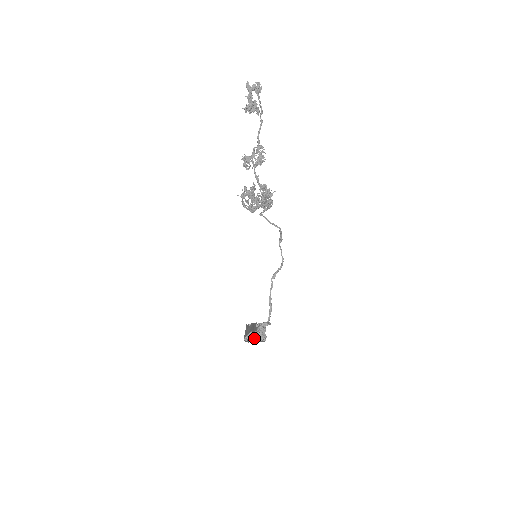
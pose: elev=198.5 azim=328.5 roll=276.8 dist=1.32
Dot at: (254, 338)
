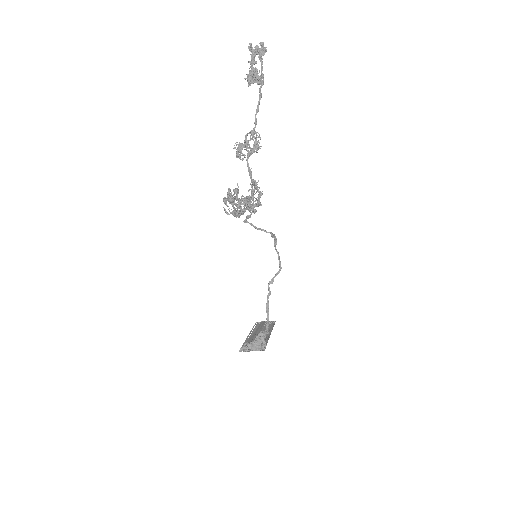
Dot at: (249, 350)
